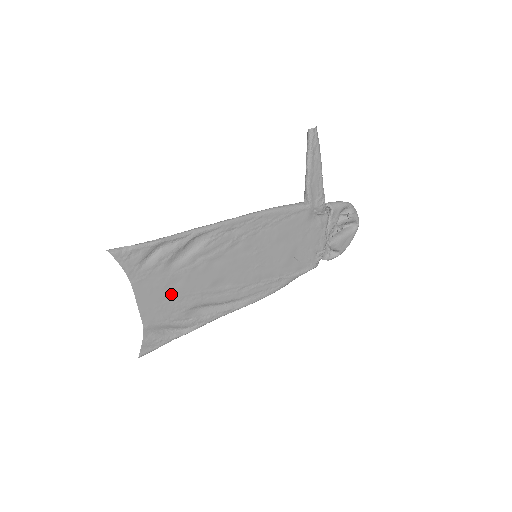
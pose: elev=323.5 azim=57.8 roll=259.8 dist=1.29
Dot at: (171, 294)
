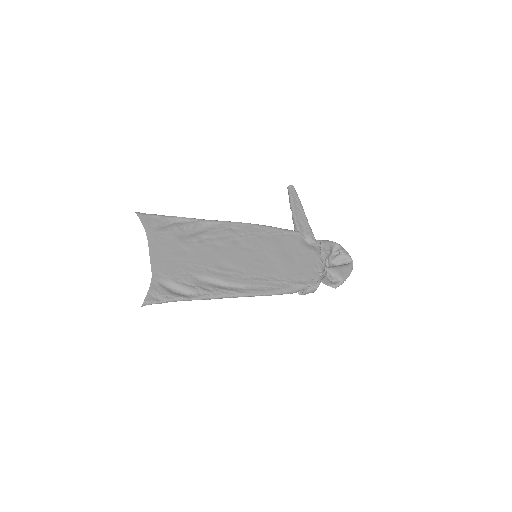
Dot at: (179, 258)
